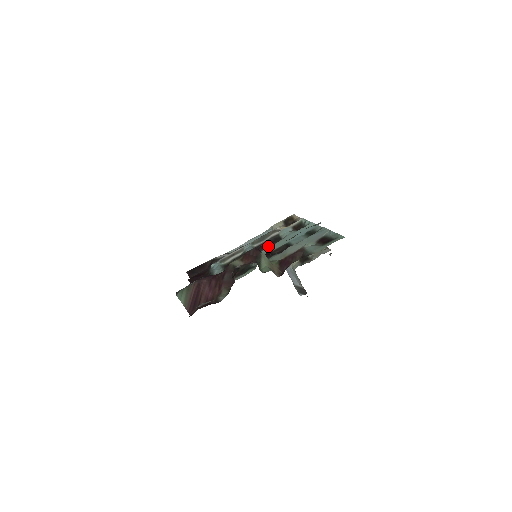
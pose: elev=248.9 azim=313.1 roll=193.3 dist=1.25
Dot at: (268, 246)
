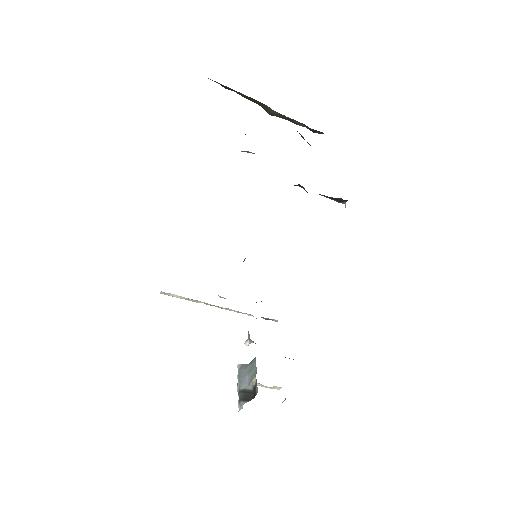
Dot at: occluded
